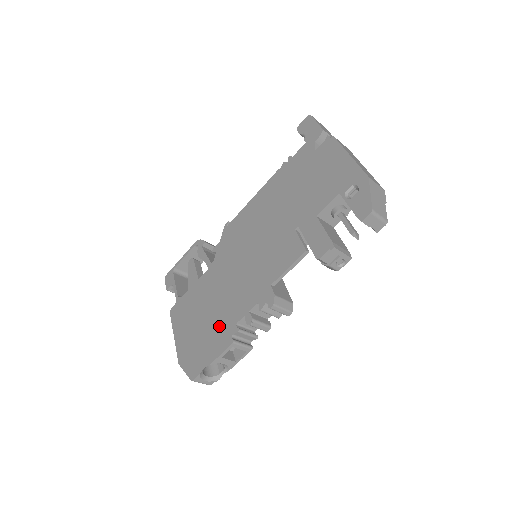
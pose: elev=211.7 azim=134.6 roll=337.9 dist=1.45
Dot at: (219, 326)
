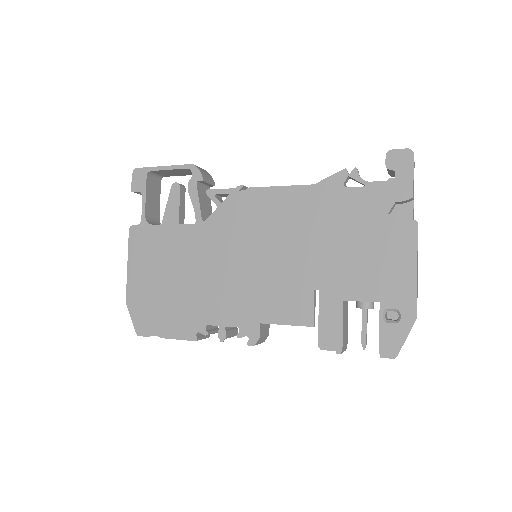
Dot at: (186, 309)
